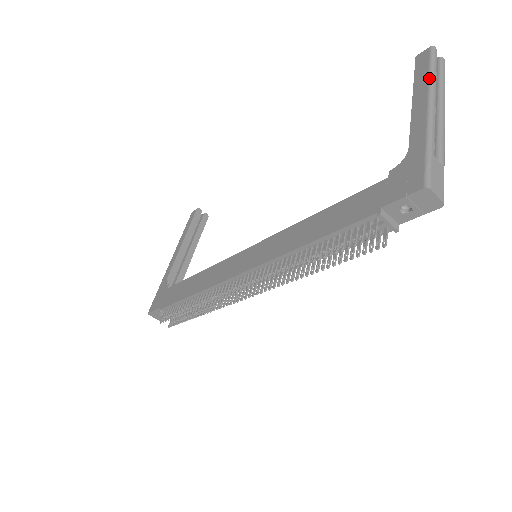
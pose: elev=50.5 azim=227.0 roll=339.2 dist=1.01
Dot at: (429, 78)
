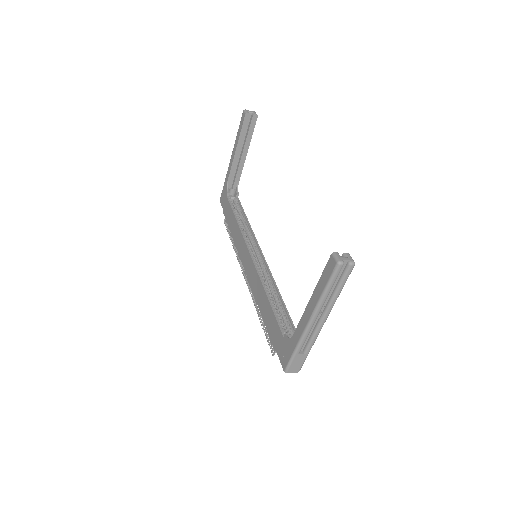
Dot at: (319, 298)
